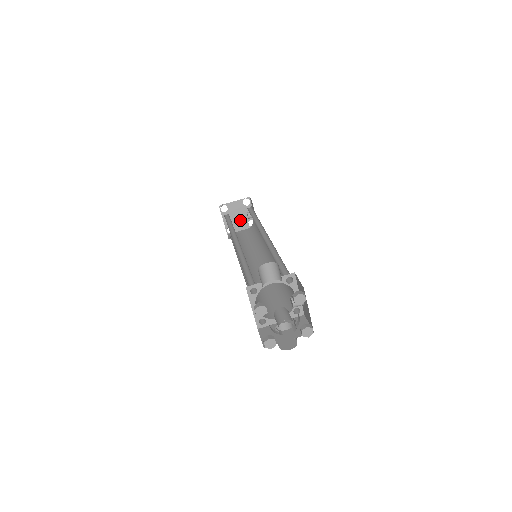
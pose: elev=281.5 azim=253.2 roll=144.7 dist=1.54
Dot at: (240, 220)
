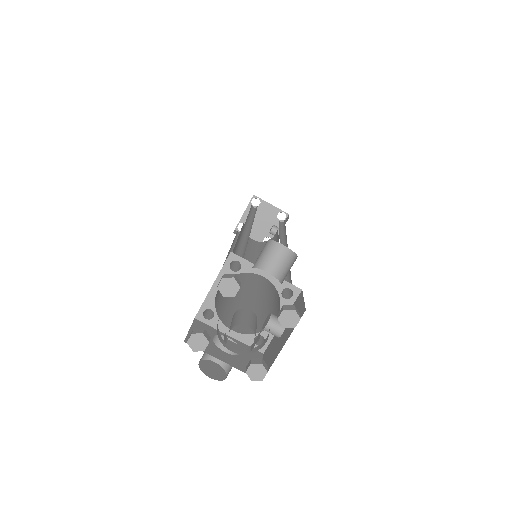
Dot at: (260, 227)
